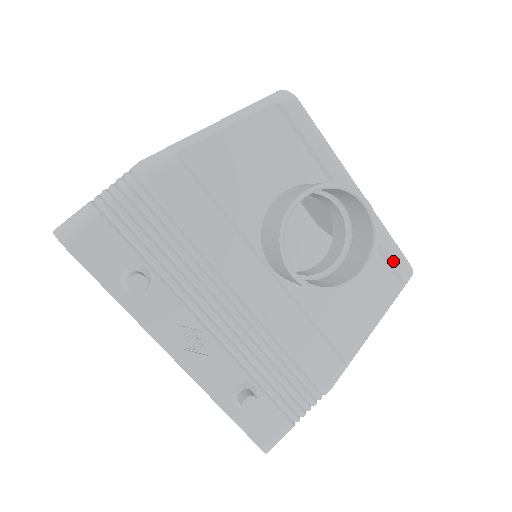
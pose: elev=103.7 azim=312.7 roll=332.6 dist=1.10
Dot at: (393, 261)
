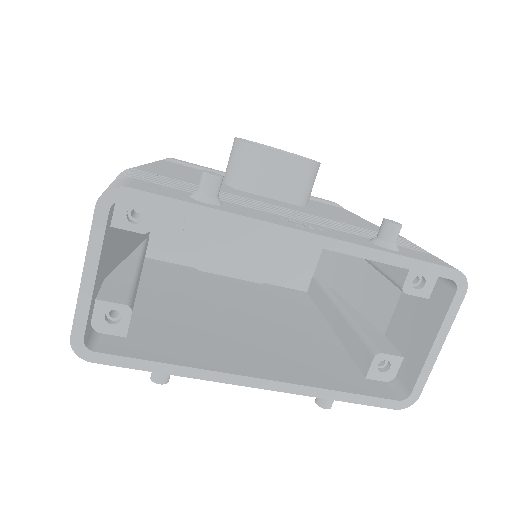
Dot at: (320, 199)
